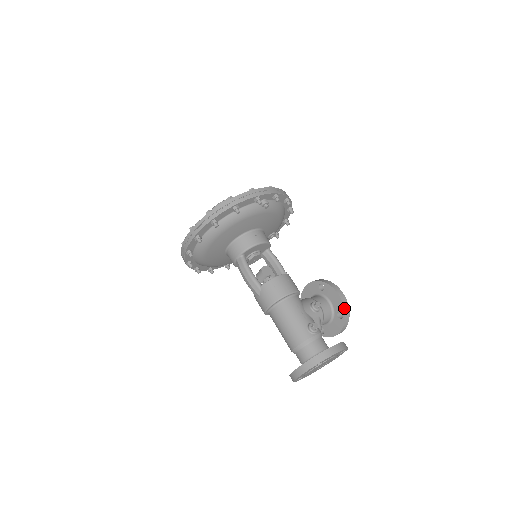
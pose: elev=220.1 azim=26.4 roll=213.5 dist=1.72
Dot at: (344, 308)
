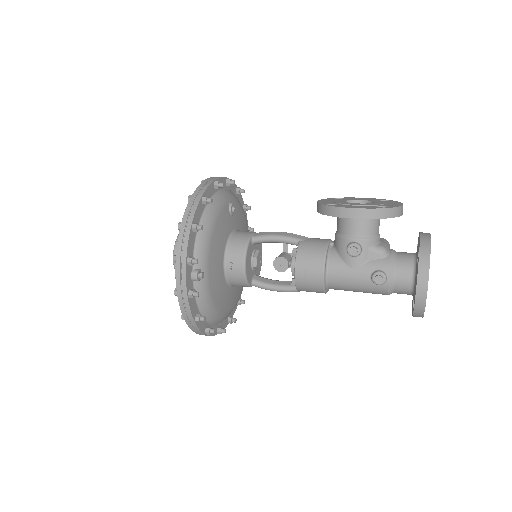
Dot at: occluded
